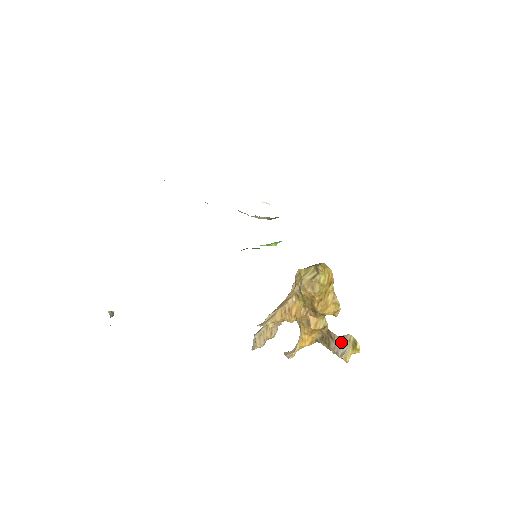
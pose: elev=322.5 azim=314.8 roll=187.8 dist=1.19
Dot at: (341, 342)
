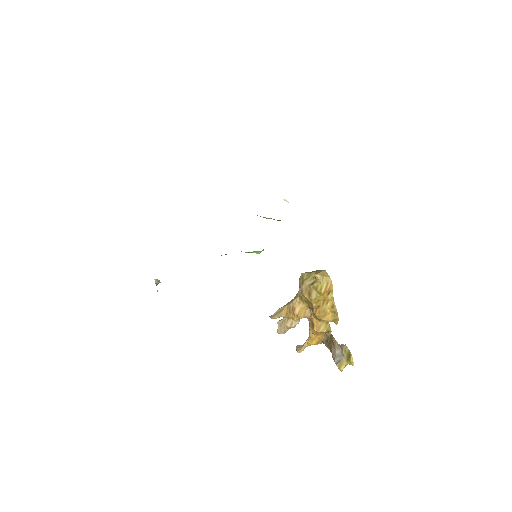
Dot at: (339, 350)
